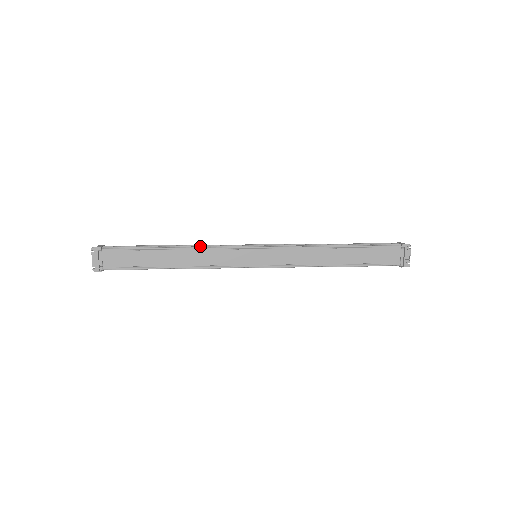
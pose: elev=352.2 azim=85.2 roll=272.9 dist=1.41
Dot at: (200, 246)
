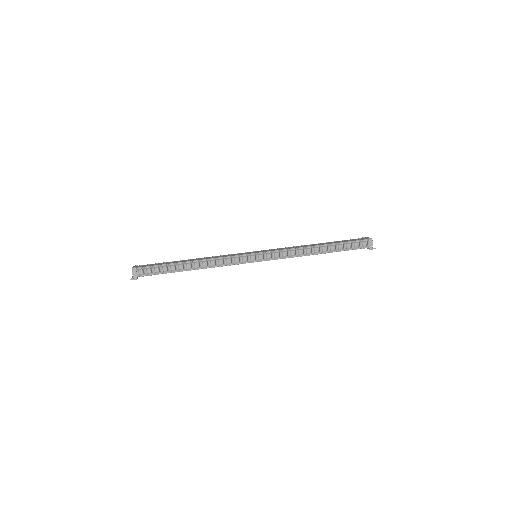
Dot at: (214, 267)
